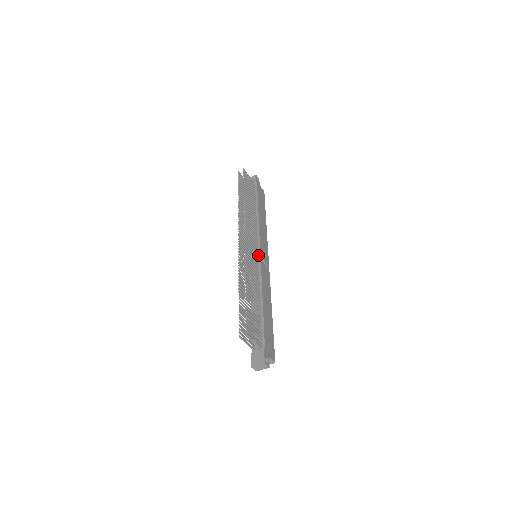
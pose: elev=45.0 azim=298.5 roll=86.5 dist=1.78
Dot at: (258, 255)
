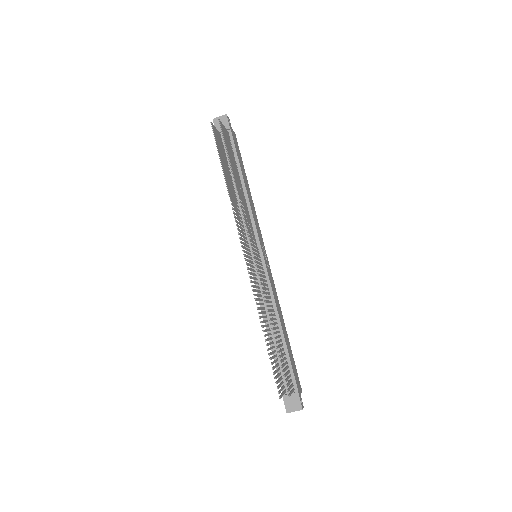
Dot at: (261, 258)
